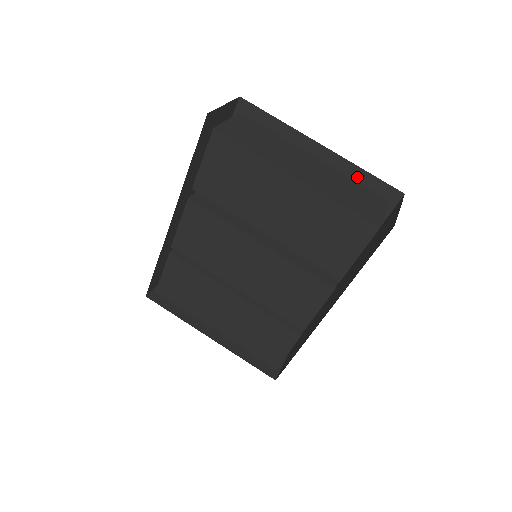
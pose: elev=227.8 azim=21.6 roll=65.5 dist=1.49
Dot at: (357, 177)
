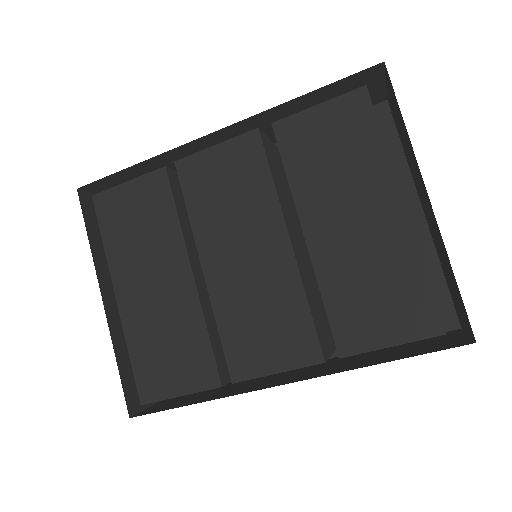
Dot at: (428, 272)
